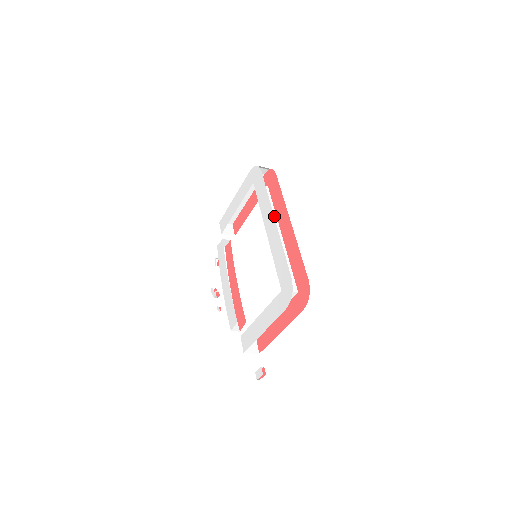
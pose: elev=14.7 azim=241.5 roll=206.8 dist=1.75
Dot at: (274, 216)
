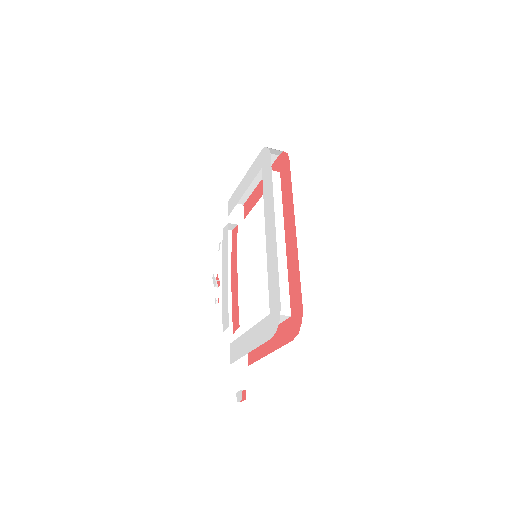
Dot at: (280, 213)
